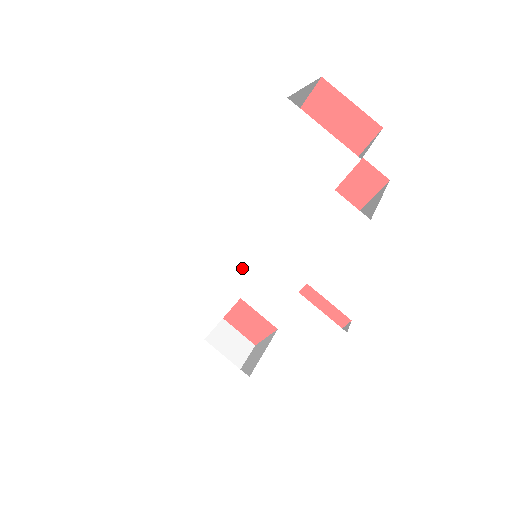
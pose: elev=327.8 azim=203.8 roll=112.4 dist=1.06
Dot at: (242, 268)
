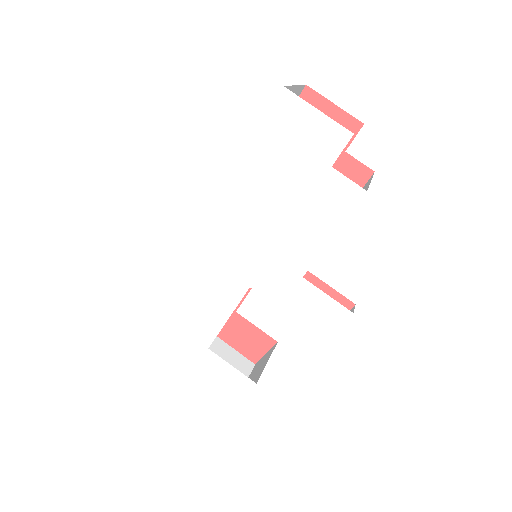
Dot at: (246, 261)
